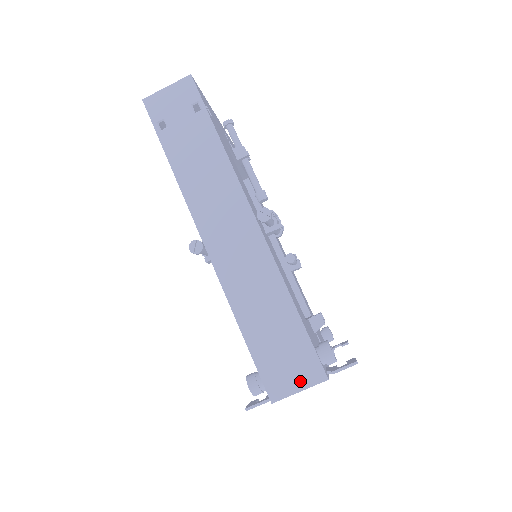
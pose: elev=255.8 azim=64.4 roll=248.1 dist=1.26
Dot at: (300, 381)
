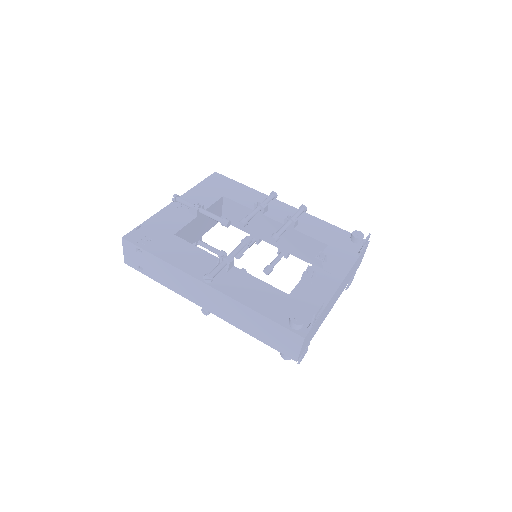
Dot at: (296, 346)
